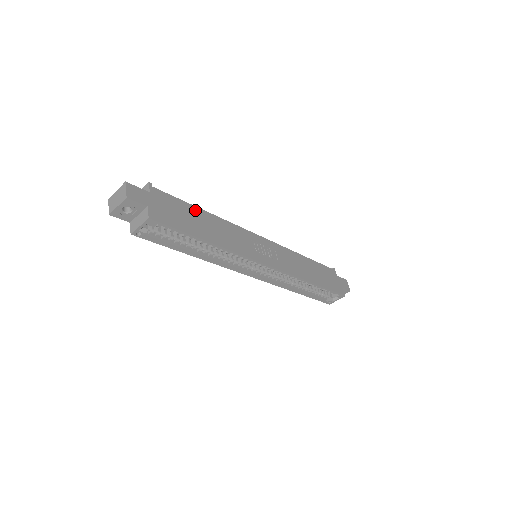
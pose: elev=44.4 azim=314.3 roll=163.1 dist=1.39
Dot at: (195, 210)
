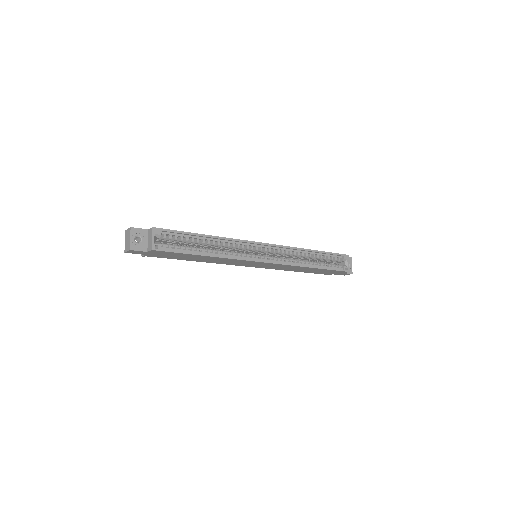
Dot at: occluded
